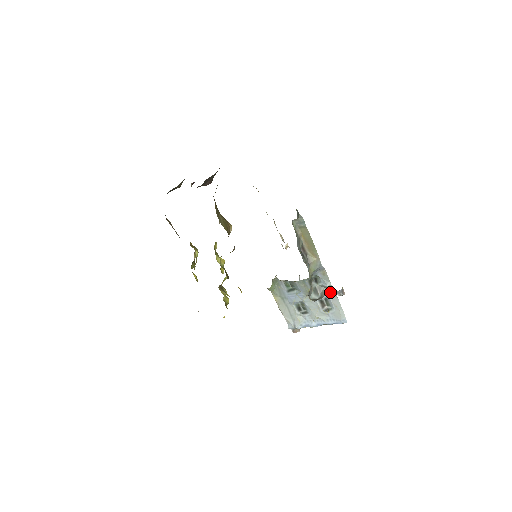
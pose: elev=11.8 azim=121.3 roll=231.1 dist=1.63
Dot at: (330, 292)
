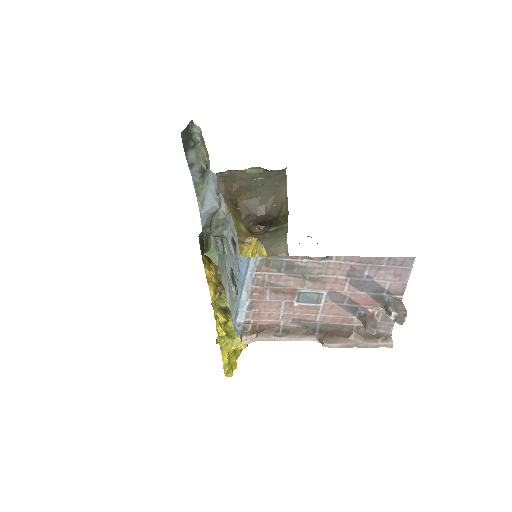
Dot at: (226, 210)
